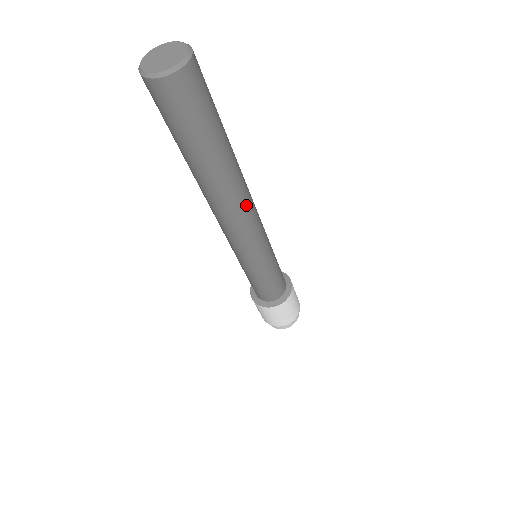
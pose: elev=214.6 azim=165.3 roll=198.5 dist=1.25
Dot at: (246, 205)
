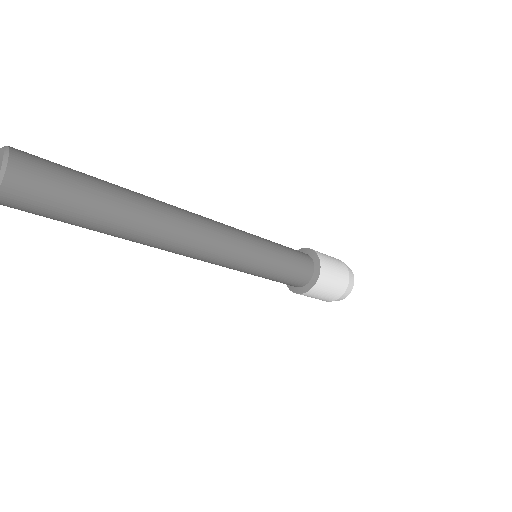
Dot at: (190, 226)
